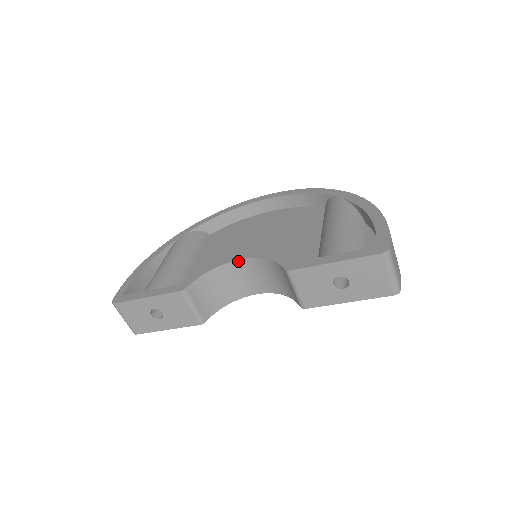
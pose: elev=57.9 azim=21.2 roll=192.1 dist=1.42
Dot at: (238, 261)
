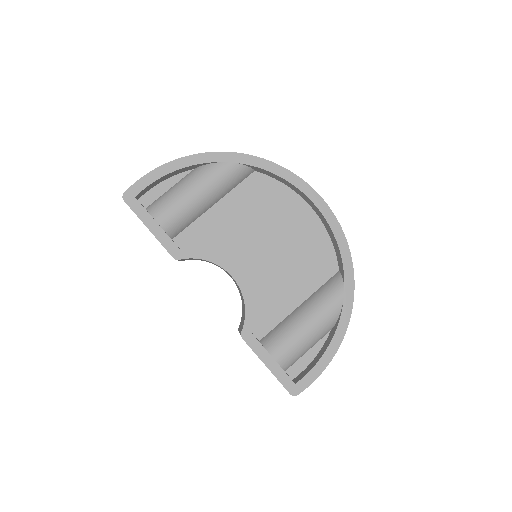
Dot at: (230, 275)
